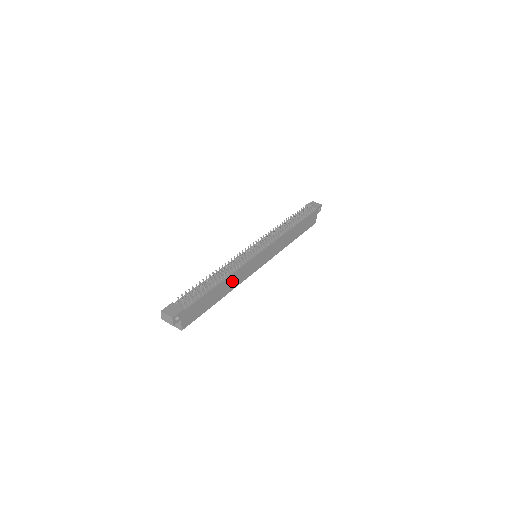
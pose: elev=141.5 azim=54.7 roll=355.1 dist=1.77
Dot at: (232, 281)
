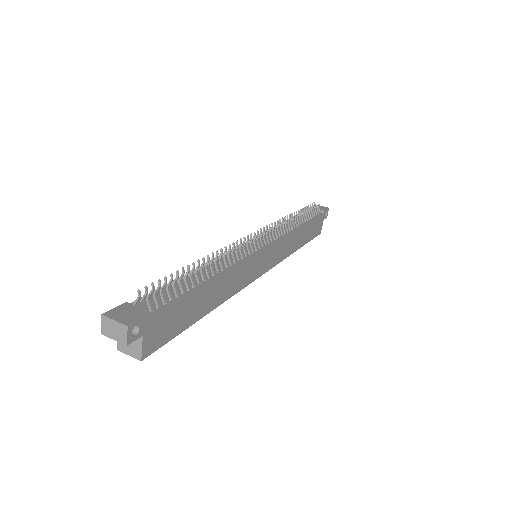
Dot at: (227, 284)
